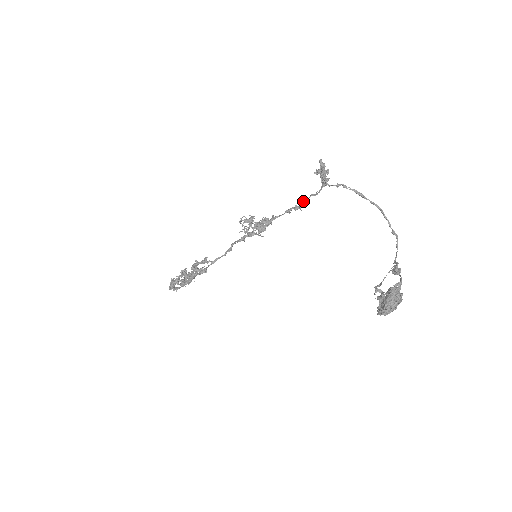
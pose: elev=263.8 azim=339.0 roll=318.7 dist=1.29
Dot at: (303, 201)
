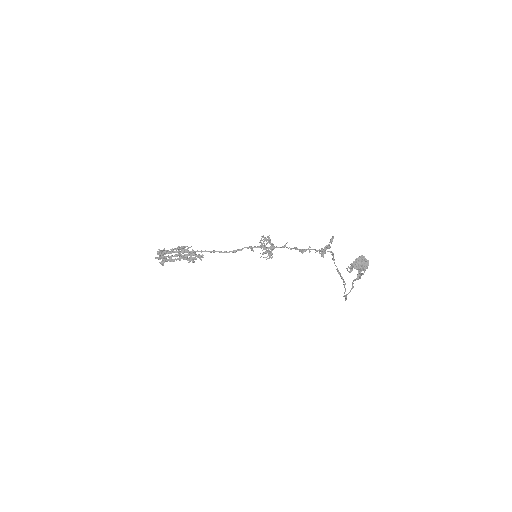
Dot at: (309, 249)
